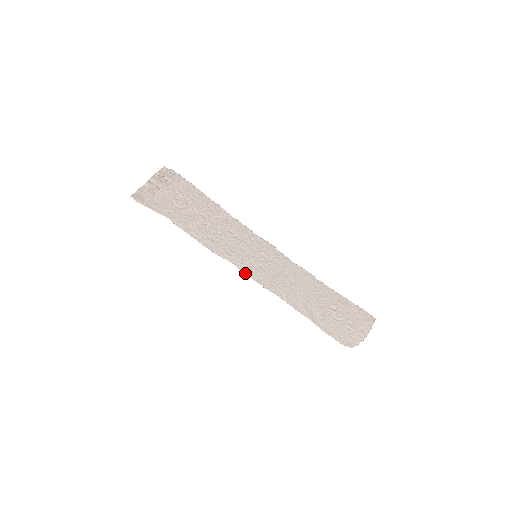
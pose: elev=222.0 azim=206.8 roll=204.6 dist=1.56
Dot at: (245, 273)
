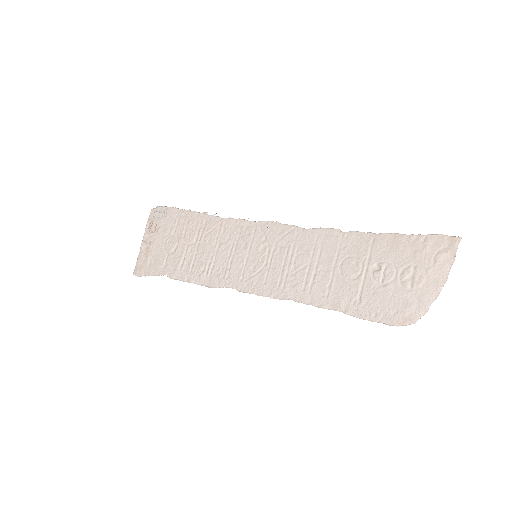
Dot at: (247, 292)
